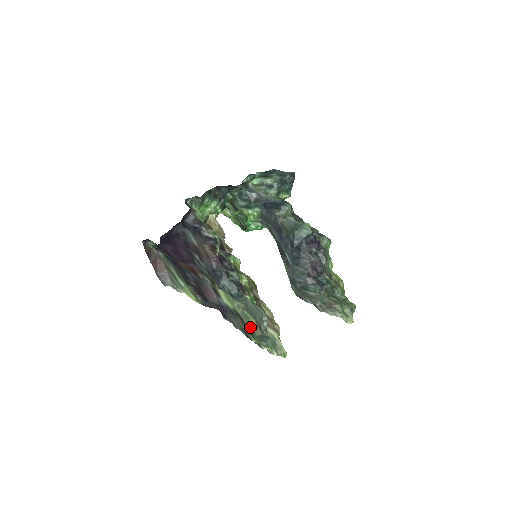
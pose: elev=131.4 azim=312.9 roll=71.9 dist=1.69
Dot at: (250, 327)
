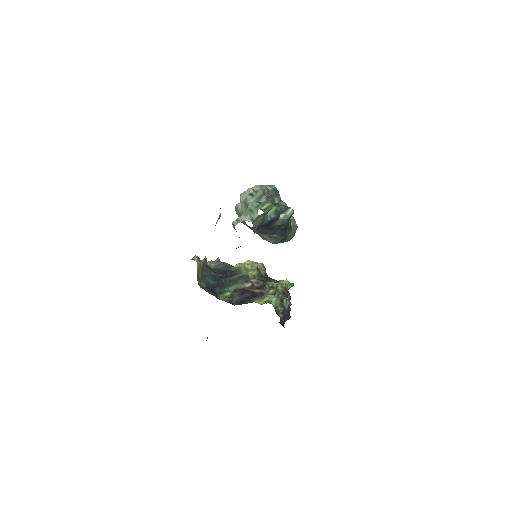
Dot at: occluded
